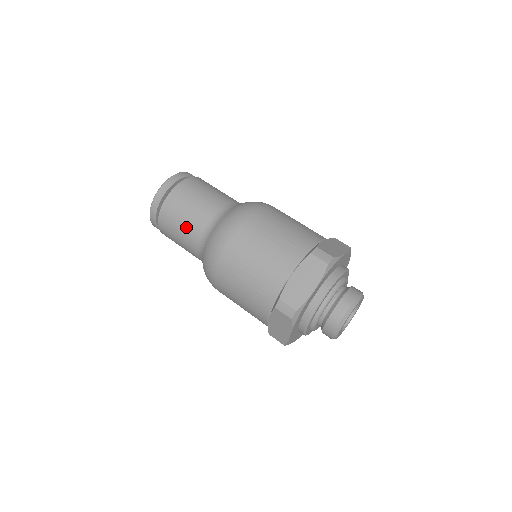
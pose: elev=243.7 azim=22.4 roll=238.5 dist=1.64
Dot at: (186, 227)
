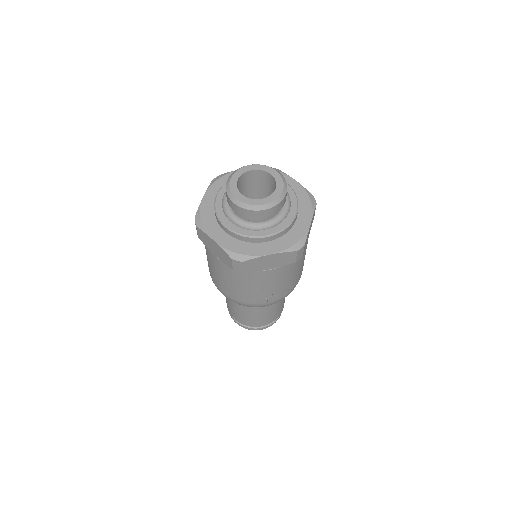
Dot at: occluded
